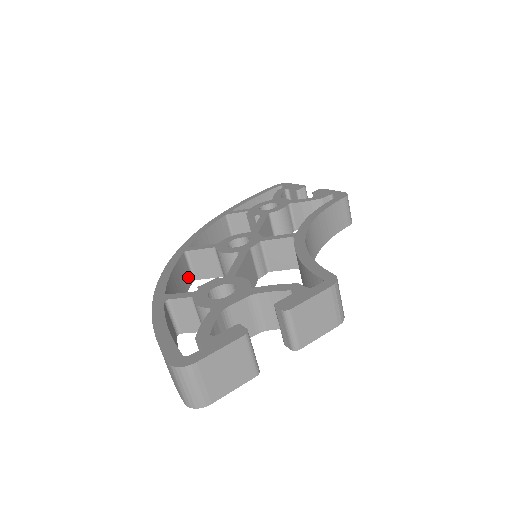
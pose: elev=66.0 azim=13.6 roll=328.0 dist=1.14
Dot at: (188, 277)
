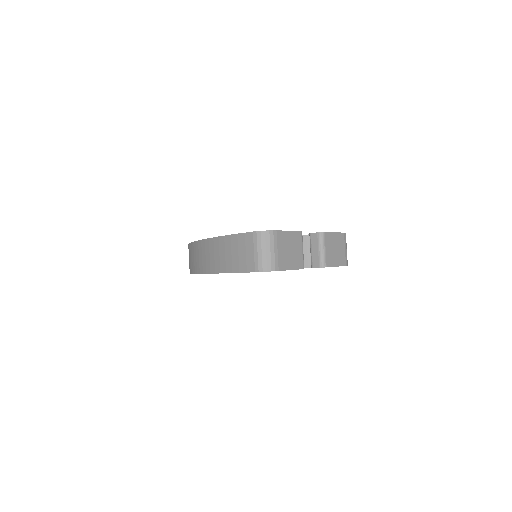
Dot at: occluded
